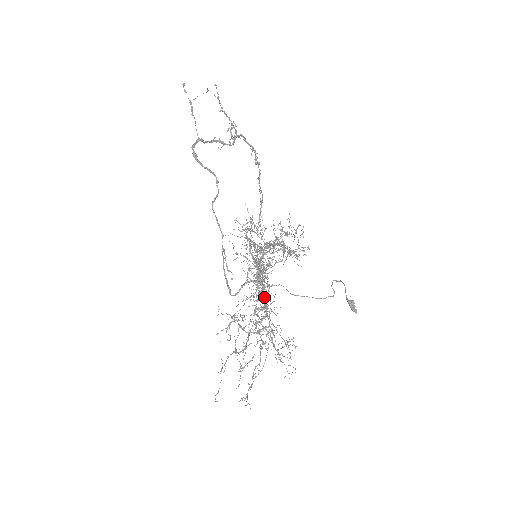
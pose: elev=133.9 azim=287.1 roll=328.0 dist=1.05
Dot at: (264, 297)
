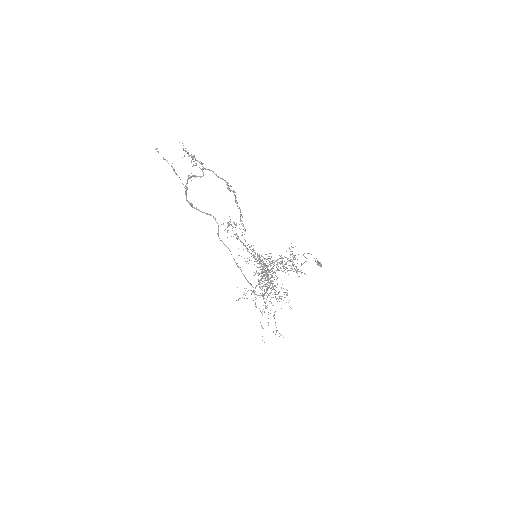
Dot at: (268, 277)
